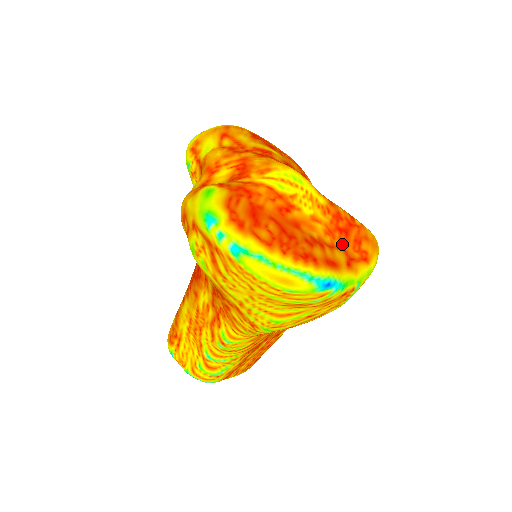
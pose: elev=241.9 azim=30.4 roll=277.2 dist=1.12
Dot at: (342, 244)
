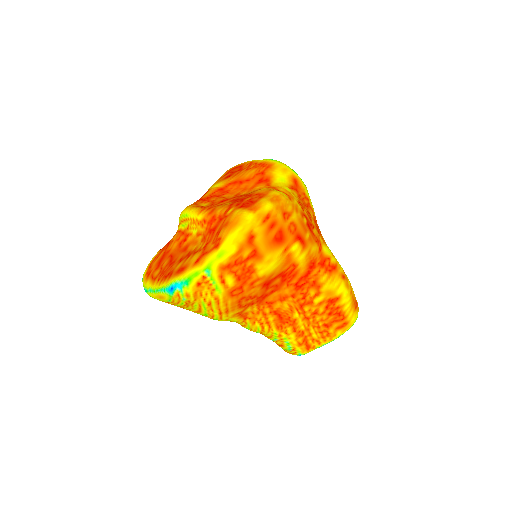
Dot at: (207, 243)
